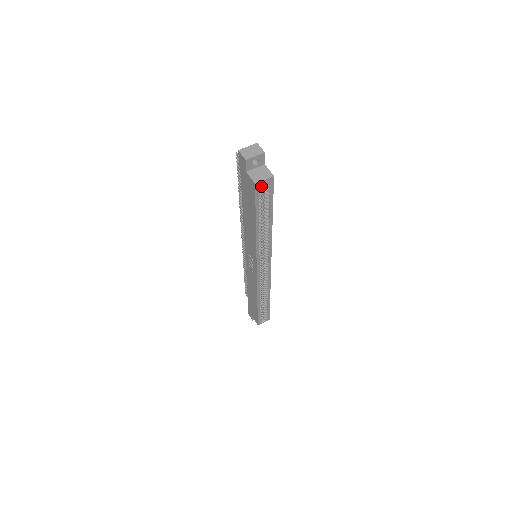
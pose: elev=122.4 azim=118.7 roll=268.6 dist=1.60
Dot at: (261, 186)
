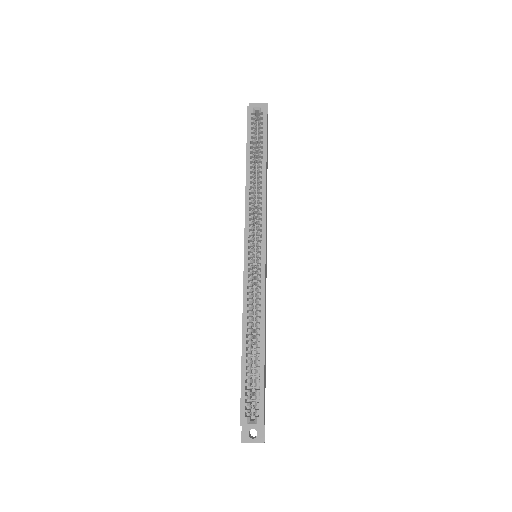
Dot at: occluded
